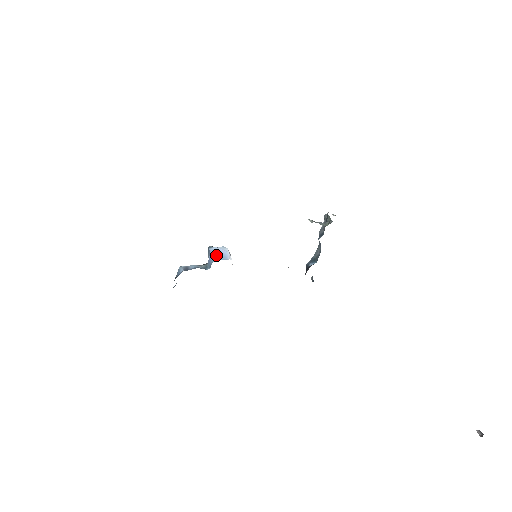
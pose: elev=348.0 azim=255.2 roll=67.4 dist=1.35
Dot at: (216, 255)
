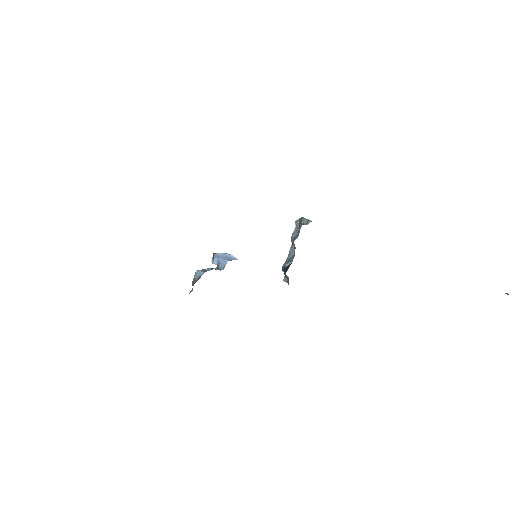
Dot at: (226, 257)
